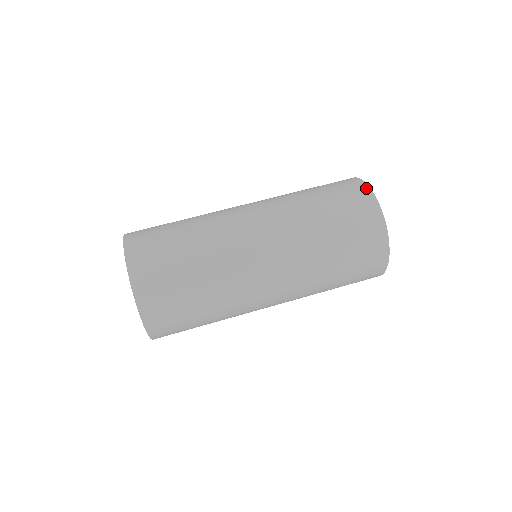
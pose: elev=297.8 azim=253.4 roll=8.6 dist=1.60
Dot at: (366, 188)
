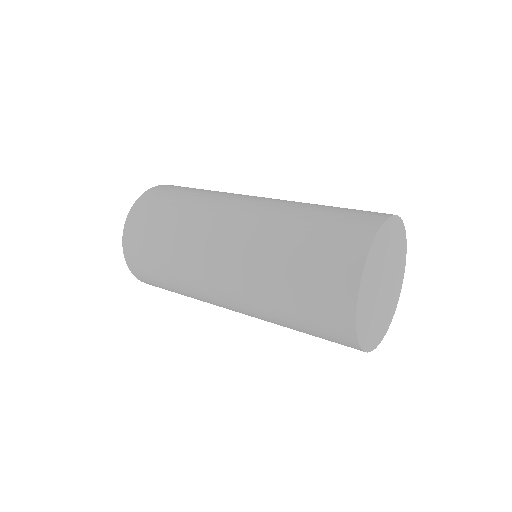
Dot at: (365, 246)
